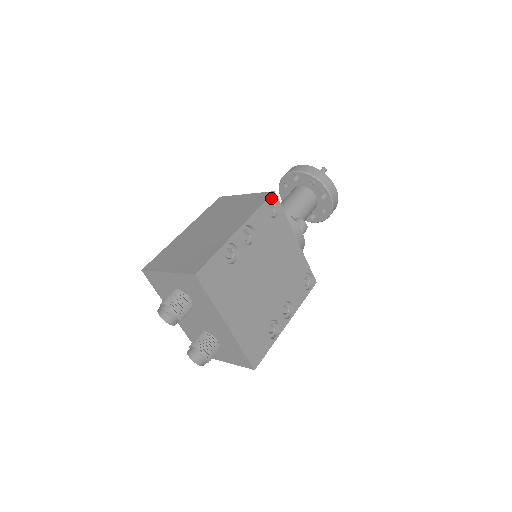
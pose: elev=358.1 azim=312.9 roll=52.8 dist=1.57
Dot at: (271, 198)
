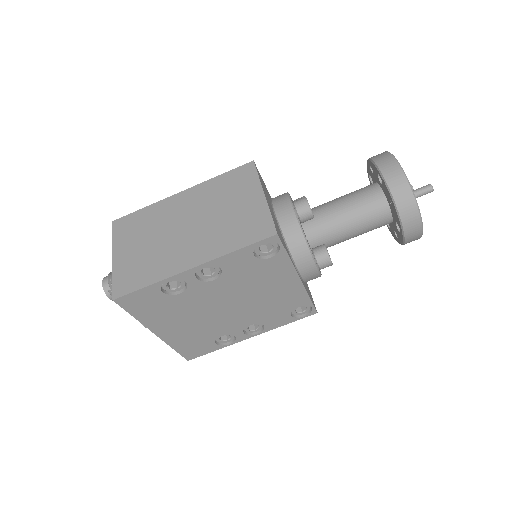
Dot at: (267, 240)
